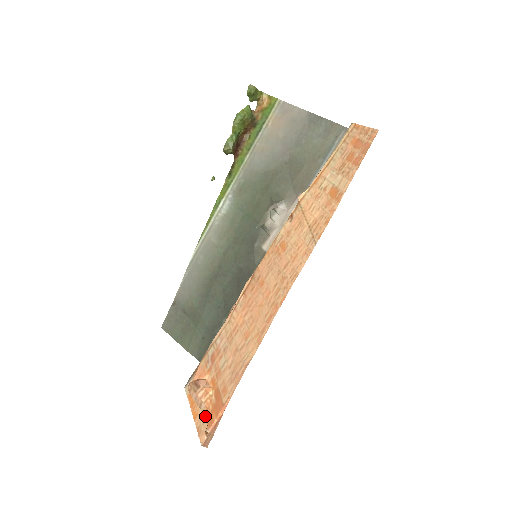
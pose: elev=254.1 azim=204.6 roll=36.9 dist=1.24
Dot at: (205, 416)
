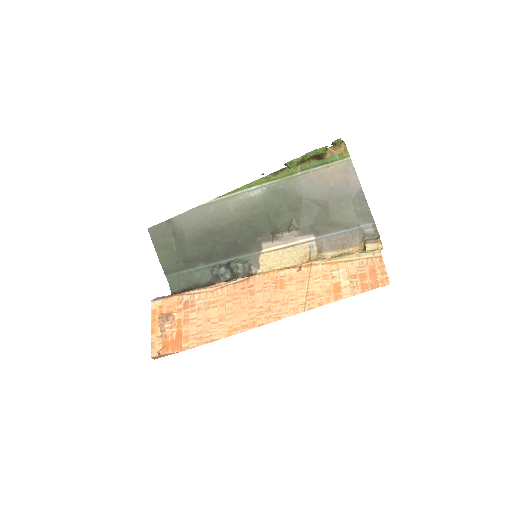
Dot at: (162, 340)
